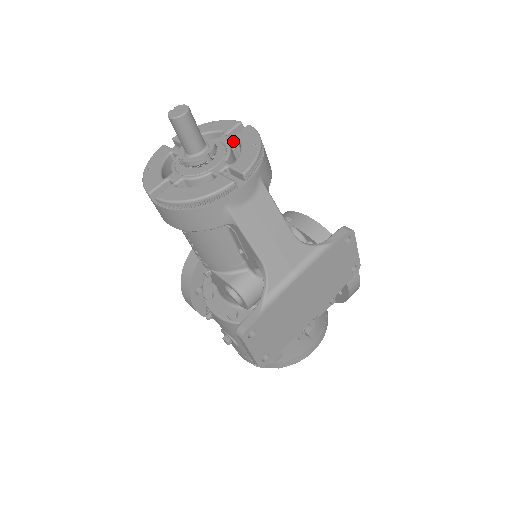
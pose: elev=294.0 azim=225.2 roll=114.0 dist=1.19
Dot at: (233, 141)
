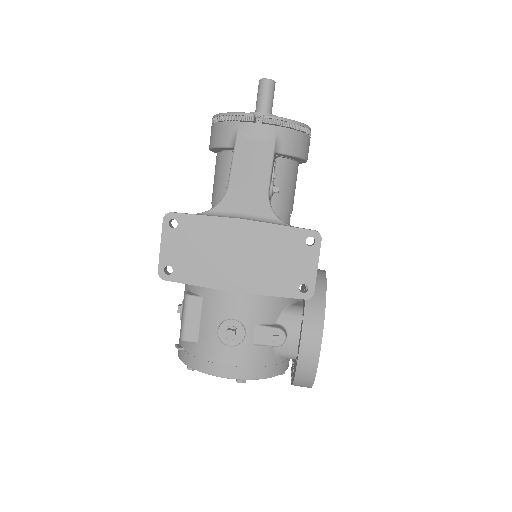
Dot at: occluded
